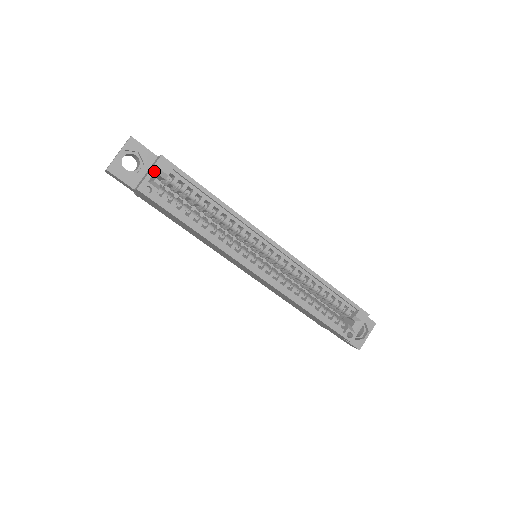
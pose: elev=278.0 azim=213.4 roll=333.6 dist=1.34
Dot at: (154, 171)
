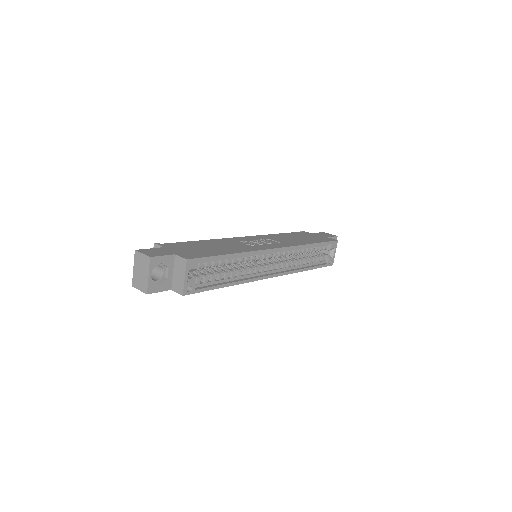
Dot at: (187, 274)
